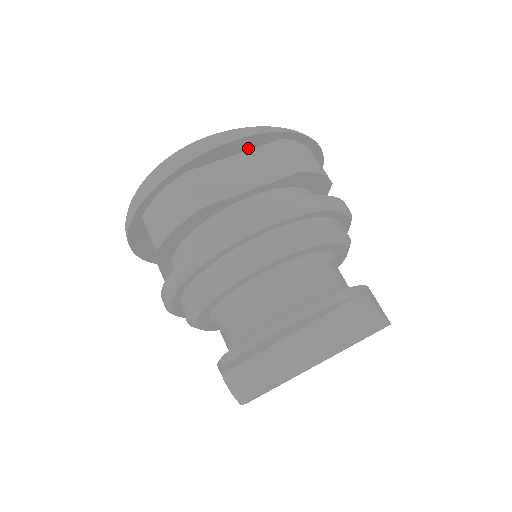
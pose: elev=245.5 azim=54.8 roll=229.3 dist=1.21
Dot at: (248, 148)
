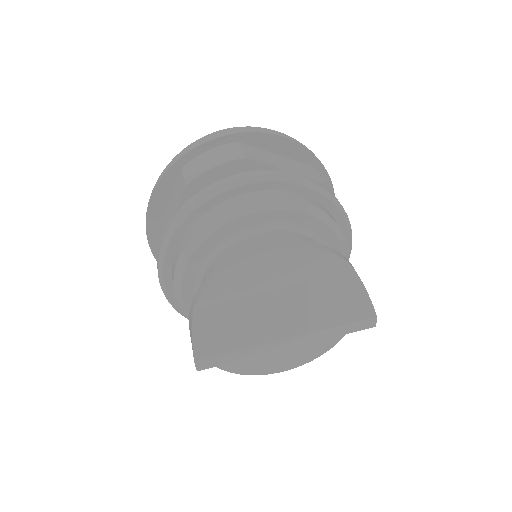
Dot at: (290, 156)
